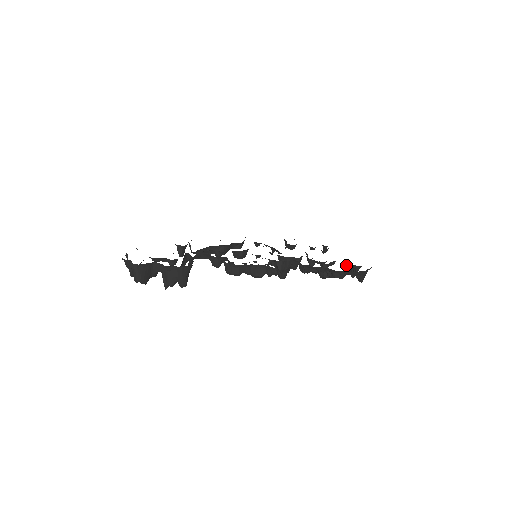
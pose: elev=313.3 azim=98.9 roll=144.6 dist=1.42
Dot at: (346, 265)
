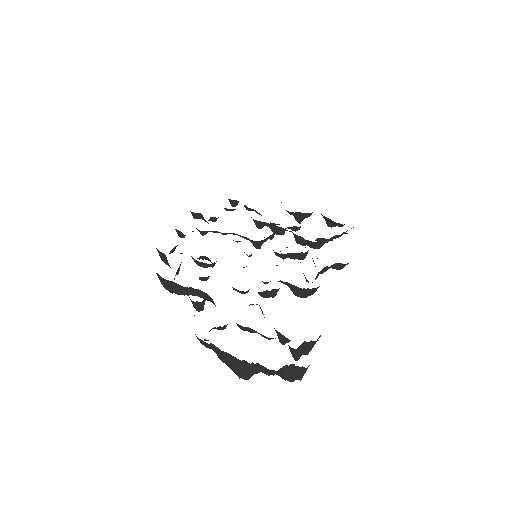
Dot at: (294, 215)
